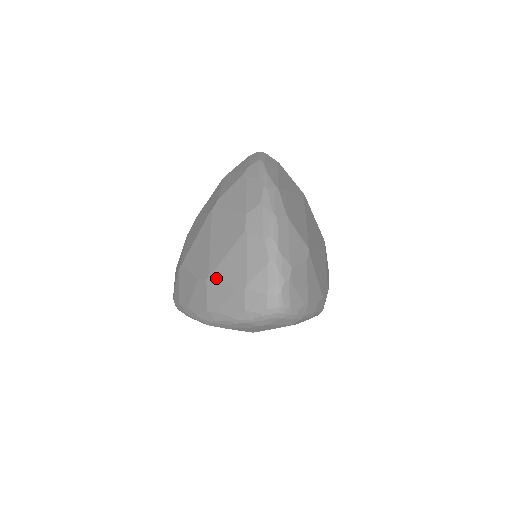
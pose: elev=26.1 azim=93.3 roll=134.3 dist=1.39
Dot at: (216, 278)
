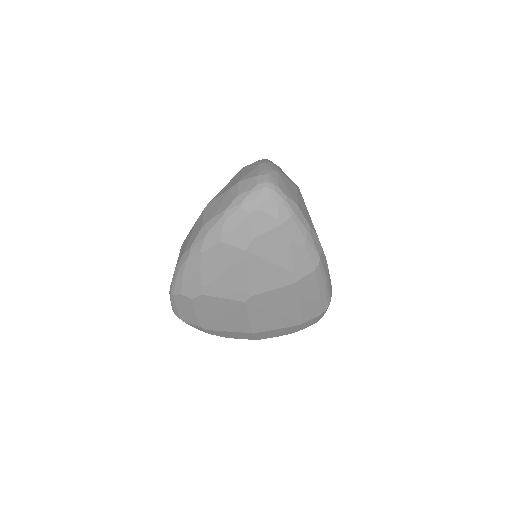
Dot at: (214, 199)
